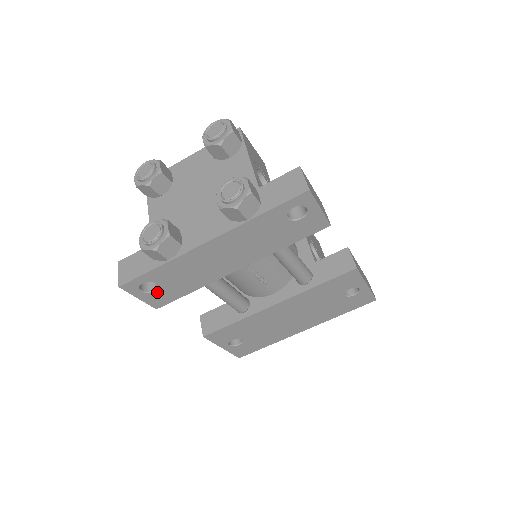
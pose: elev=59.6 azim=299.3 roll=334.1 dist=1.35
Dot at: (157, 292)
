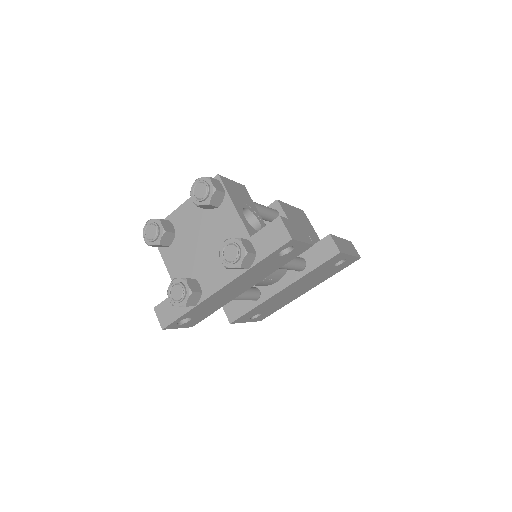
Dot at: (190, 321)
